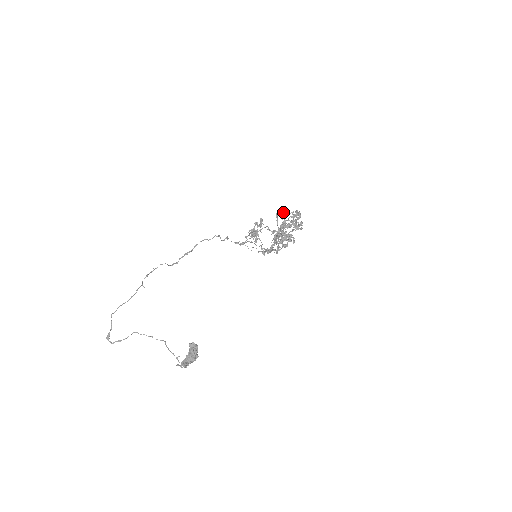
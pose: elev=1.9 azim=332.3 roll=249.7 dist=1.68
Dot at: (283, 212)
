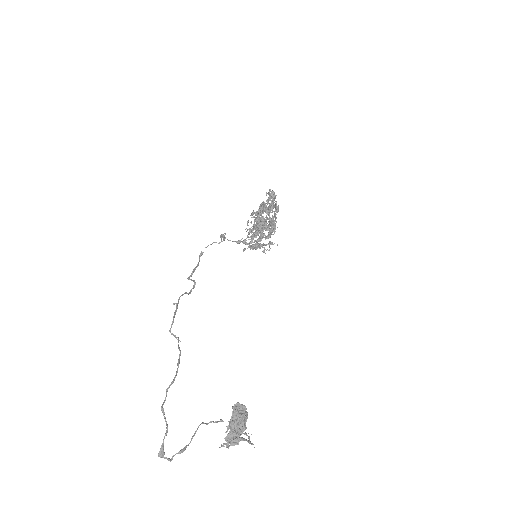
Dot at: occluded
